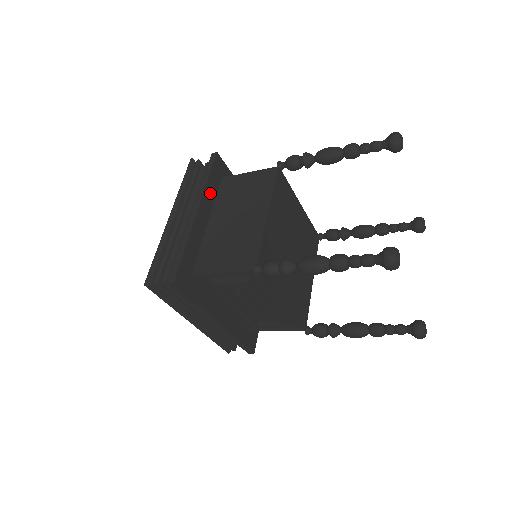
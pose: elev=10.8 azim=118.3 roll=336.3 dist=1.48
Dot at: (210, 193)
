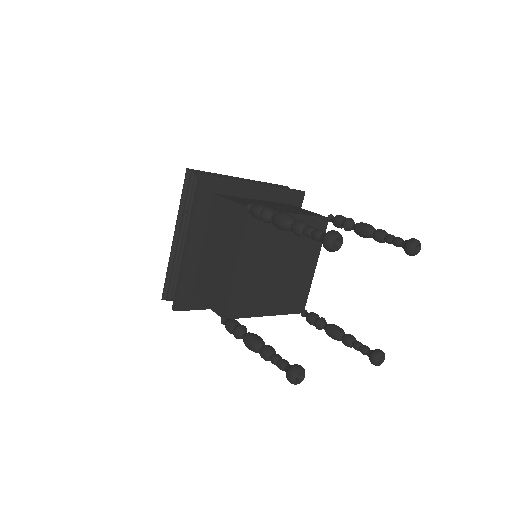
Dot at: (200, 219)
